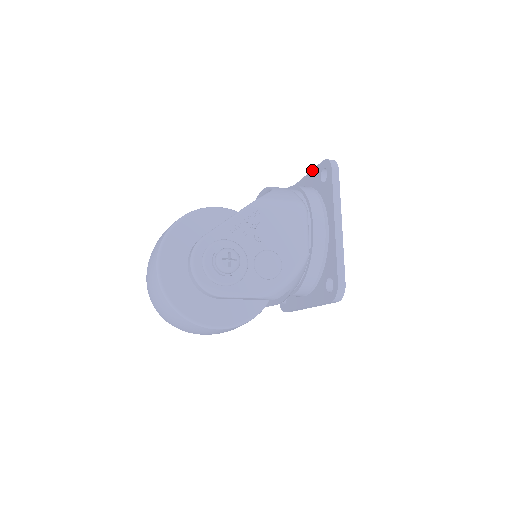
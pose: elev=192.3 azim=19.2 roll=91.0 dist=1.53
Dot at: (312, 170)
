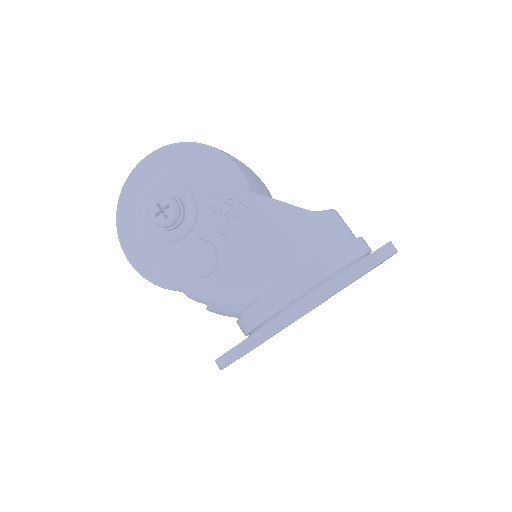
Dot at: occluded
